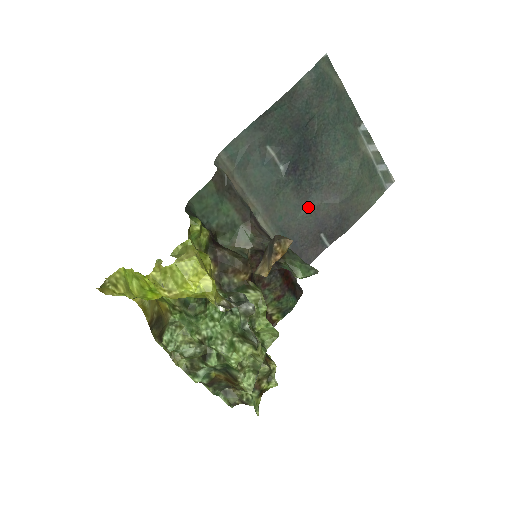
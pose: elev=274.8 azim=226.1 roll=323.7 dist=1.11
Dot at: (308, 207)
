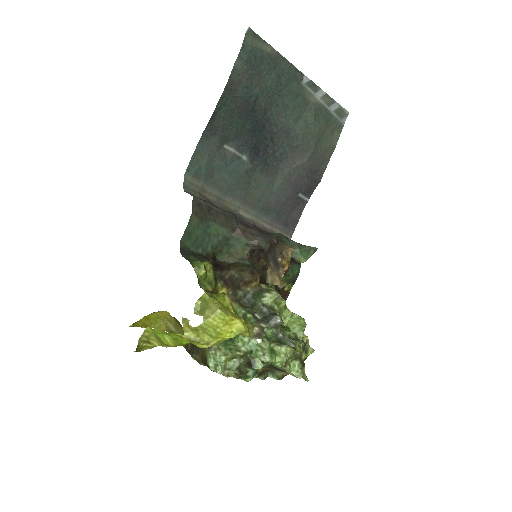
Dot at: (280, 178)
